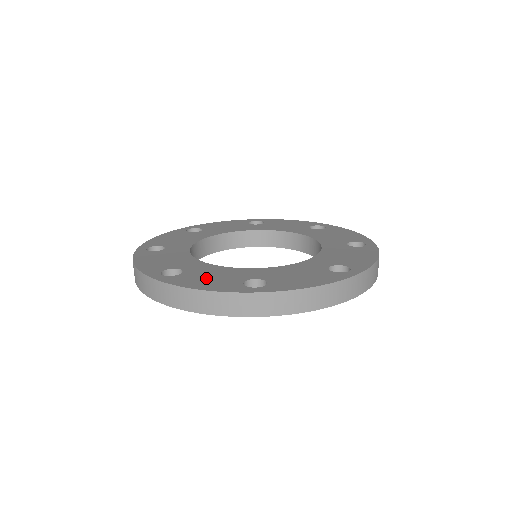
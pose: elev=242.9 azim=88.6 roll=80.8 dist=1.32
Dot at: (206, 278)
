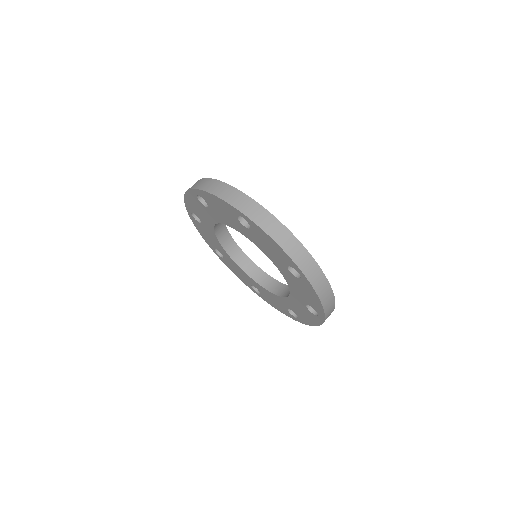
Dot at: occluded
